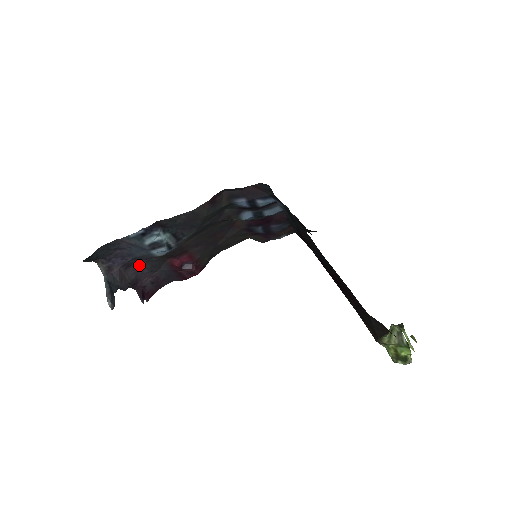
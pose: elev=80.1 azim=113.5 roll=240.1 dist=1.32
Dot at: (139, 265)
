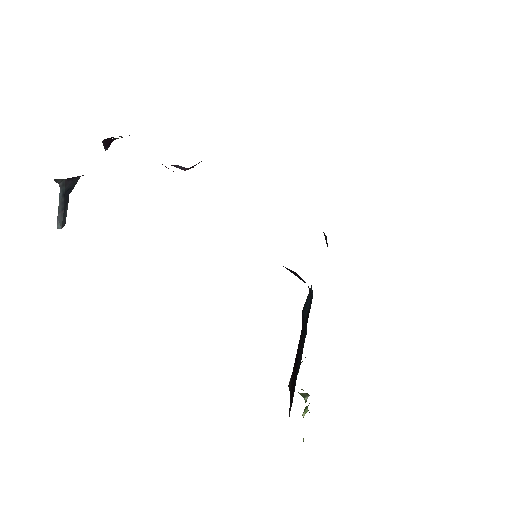
Dot at: occluded
